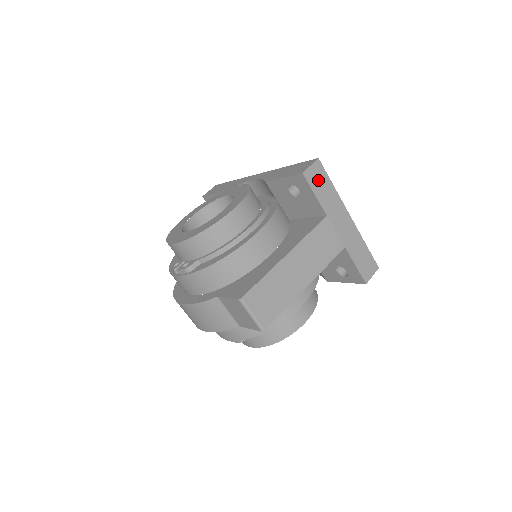
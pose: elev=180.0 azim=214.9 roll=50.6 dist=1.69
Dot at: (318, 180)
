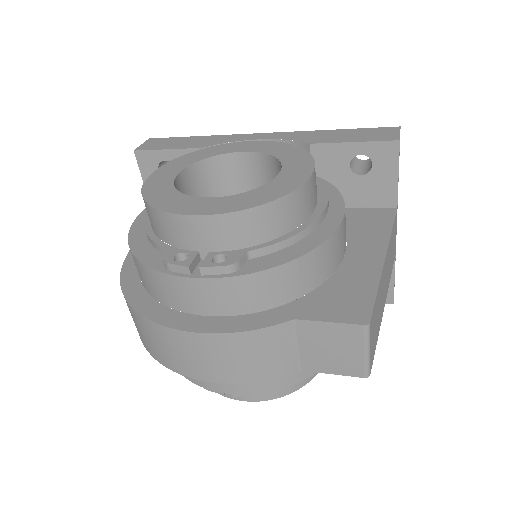
Dot at: occluded
